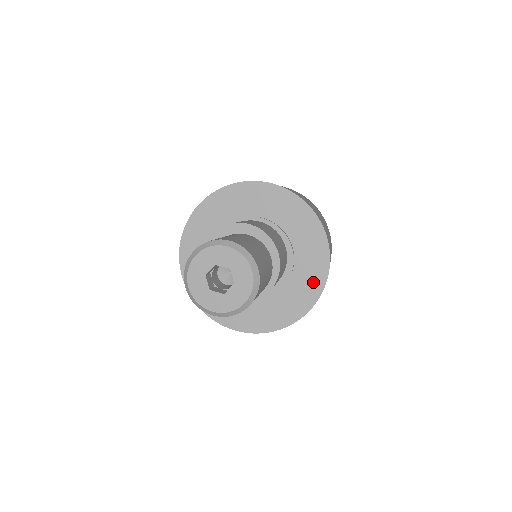
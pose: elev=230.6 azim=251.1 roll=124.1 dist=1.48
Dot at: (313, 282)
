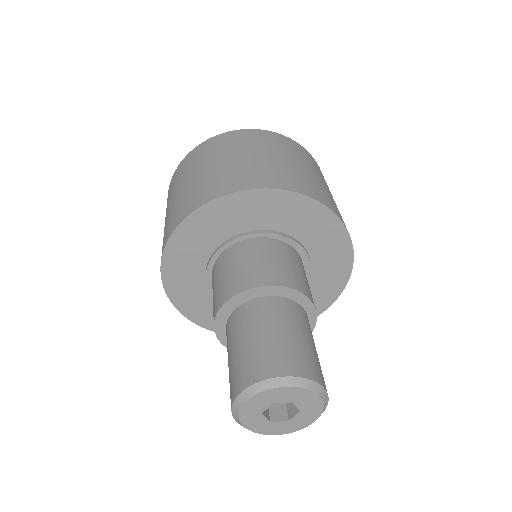
Dot at: (336, 277)
